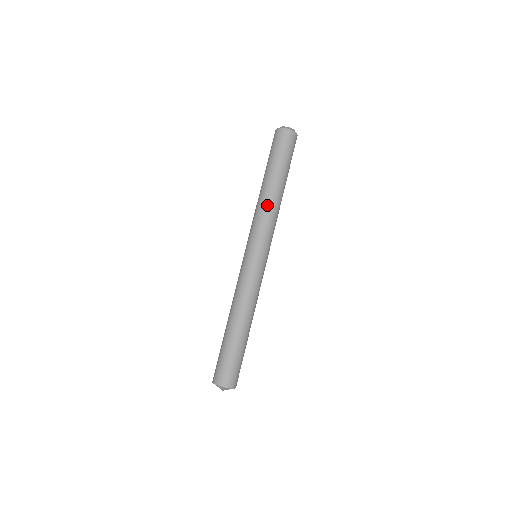
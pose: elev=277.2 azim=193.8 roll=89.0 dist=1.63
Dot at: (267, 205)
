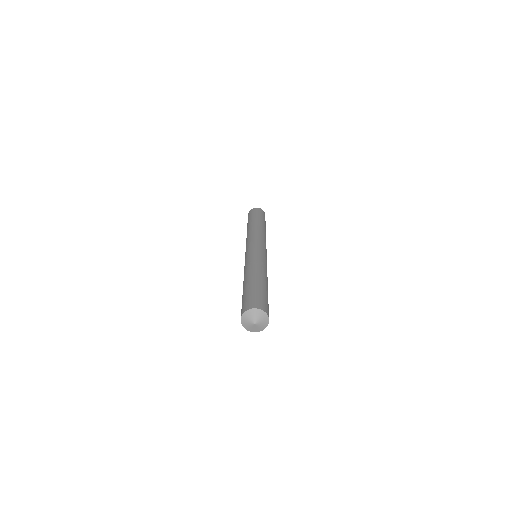
Dot at: (263, 232)
